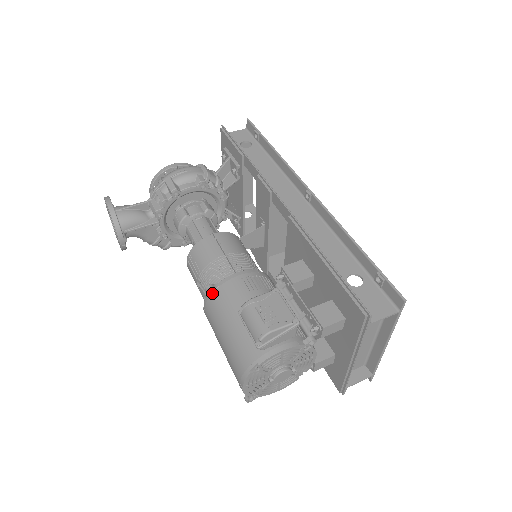
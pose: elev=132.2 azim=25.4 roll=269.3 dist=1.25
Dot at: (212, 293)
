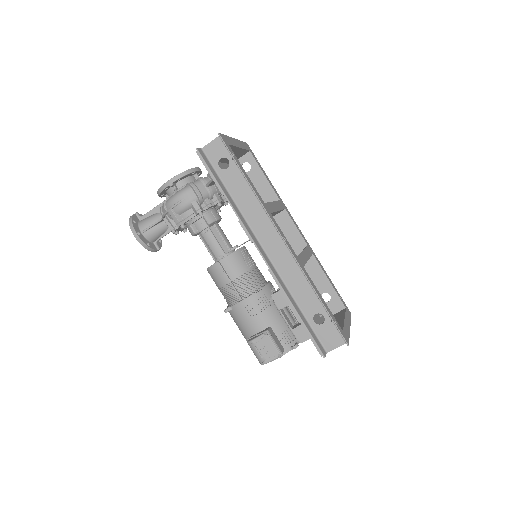
Dot at: (229, 311)
